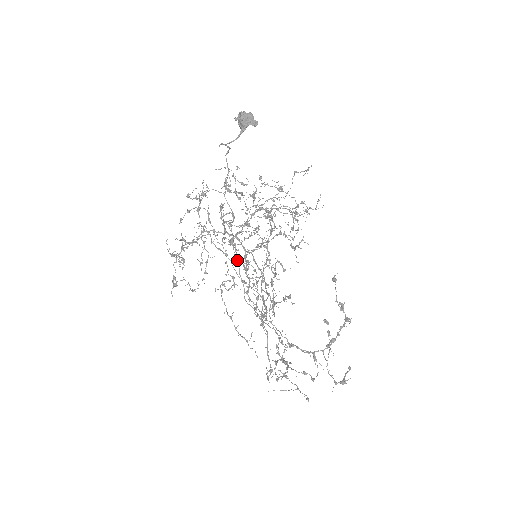
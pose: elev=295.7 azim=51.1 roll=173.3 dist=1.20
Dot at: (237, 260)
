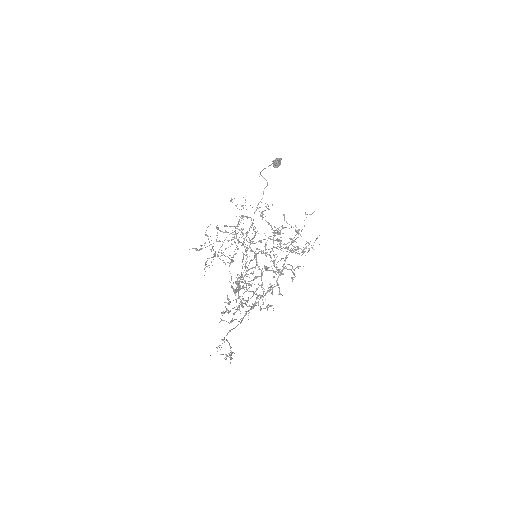
Dot at: (238, 243)
